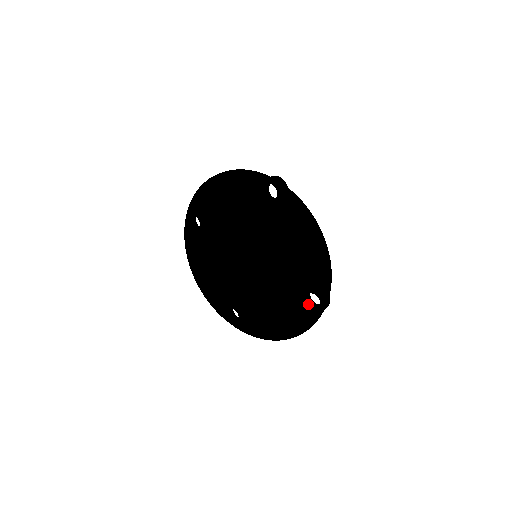
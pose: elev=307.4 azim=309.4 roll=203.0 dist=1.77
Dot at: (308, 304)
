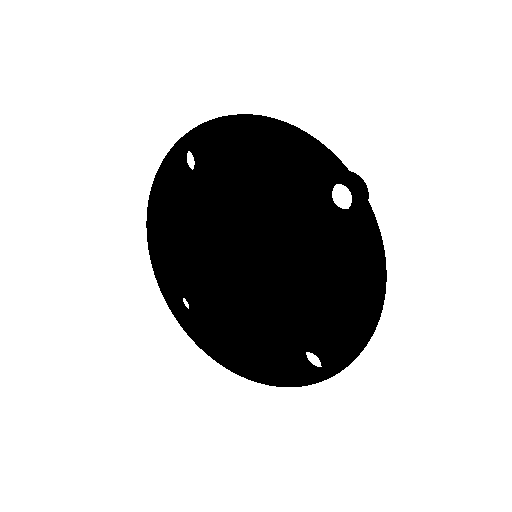
Dot at: (300, 361)
